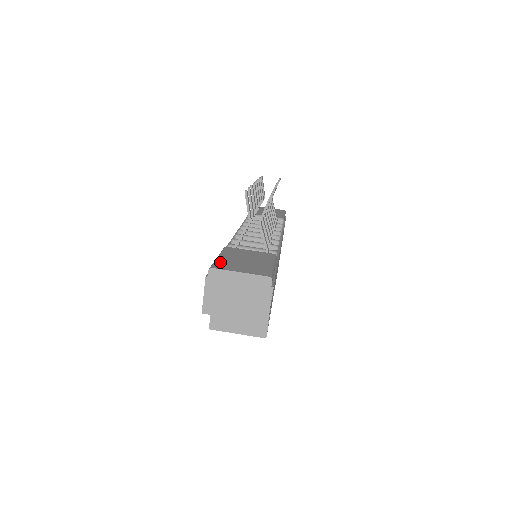
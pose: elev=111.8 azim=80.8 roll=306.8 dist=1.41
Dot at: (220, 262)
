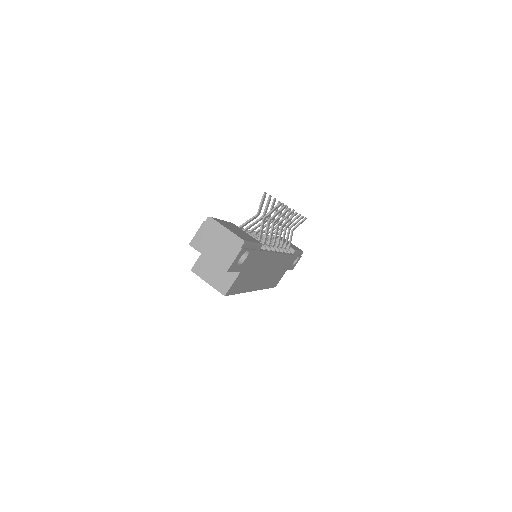
Dot at: (219, 220)
